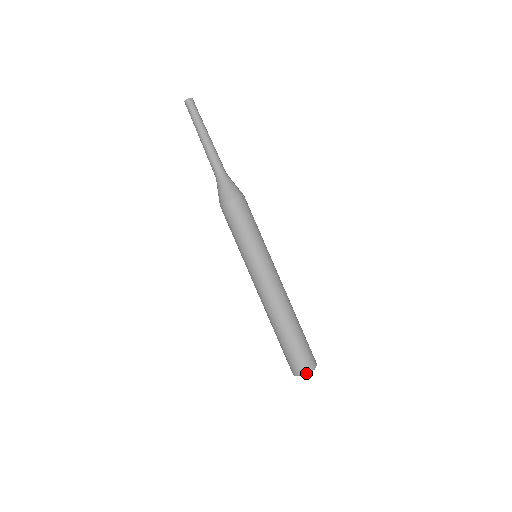
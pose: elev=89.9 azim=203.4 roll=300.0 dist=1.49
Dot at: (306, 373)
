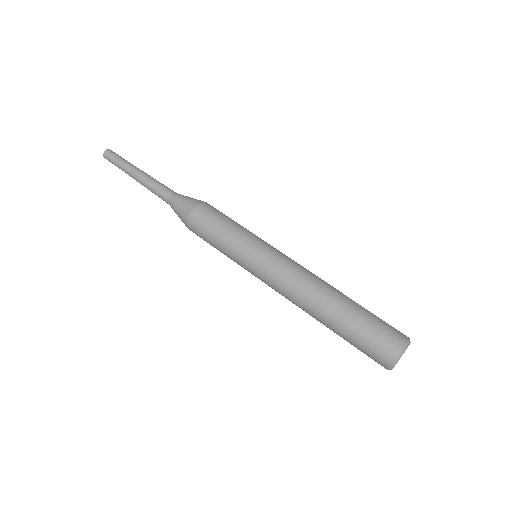
Dot at: (408, 342)
